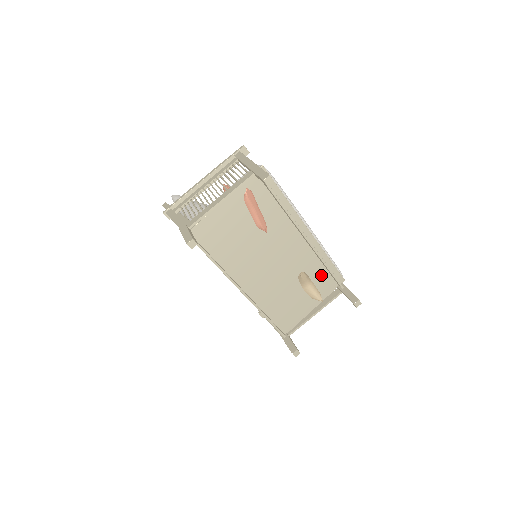
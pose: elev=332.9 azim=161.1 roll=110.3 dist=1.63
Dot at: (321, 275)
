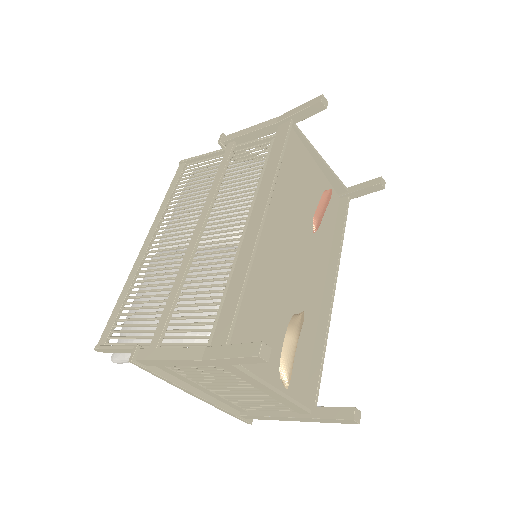
Dot at: (304, 358)
